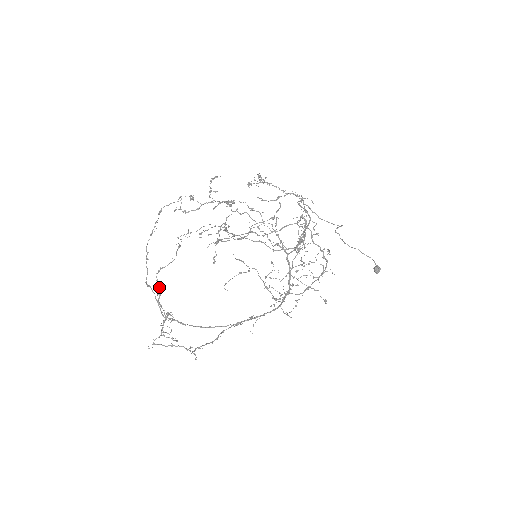
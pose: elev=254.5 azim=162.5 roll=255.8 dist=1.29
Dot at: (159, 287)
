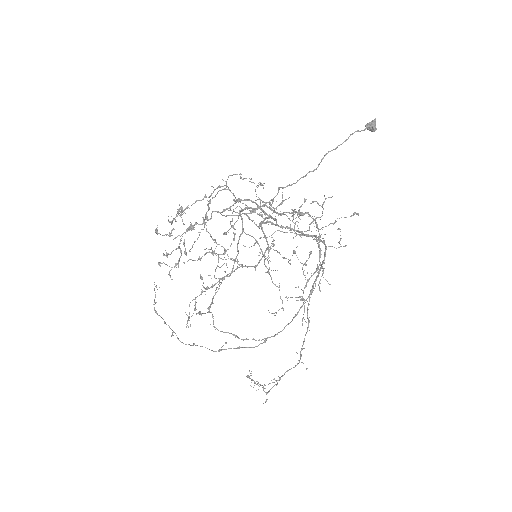
Dot at: occluded
